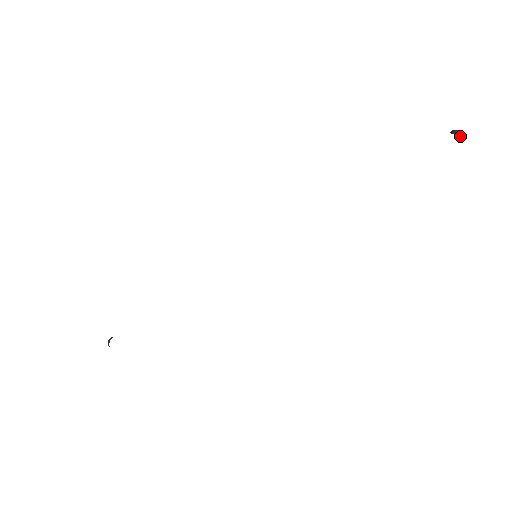
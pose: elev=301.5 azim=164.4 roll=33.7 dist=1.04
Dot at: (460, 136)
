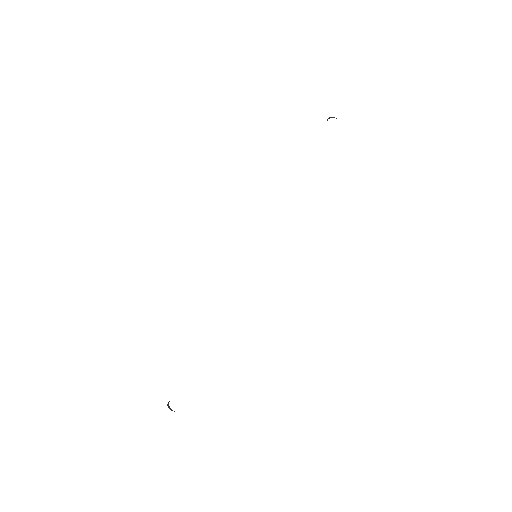
Dot at: (332, 117)
